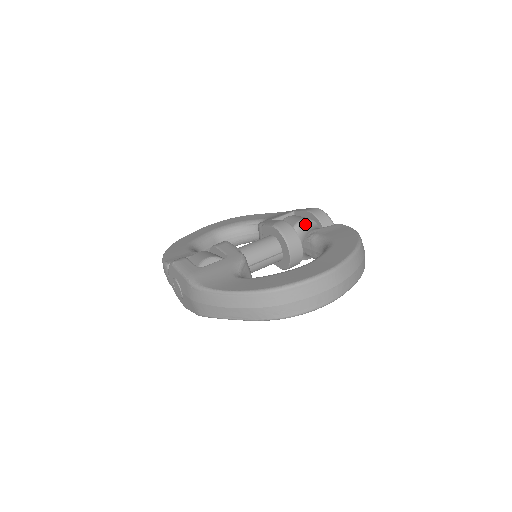
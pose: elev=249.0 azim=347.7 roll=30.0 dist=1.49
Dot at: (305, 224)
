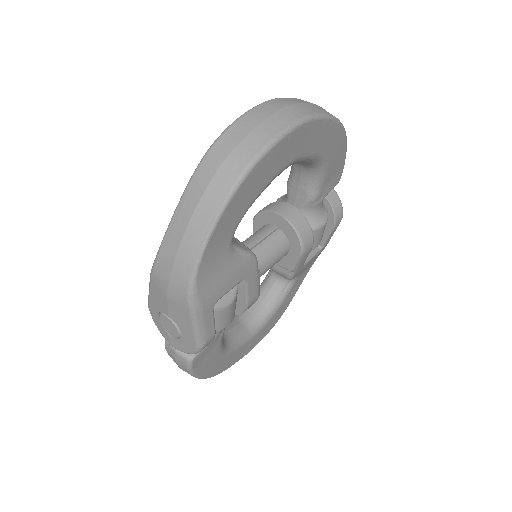
Dot at: (284, 196)
